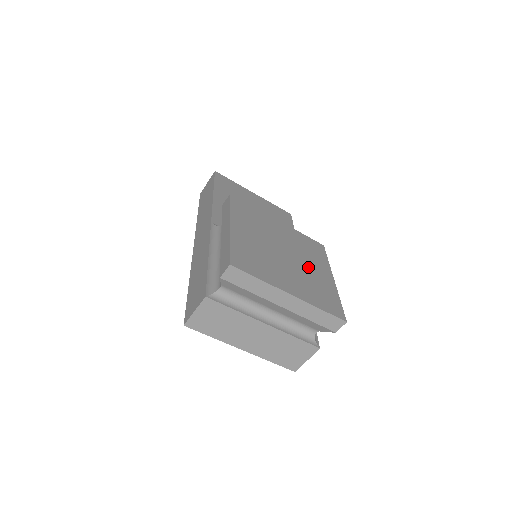
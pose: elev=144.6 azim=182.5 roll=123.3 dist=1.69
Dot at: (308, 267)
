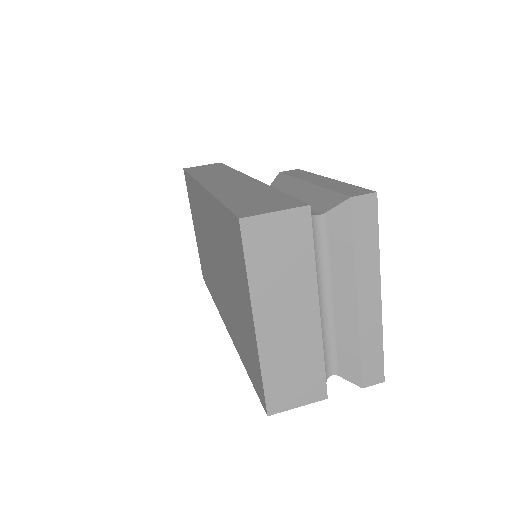
Dot at: occluded
